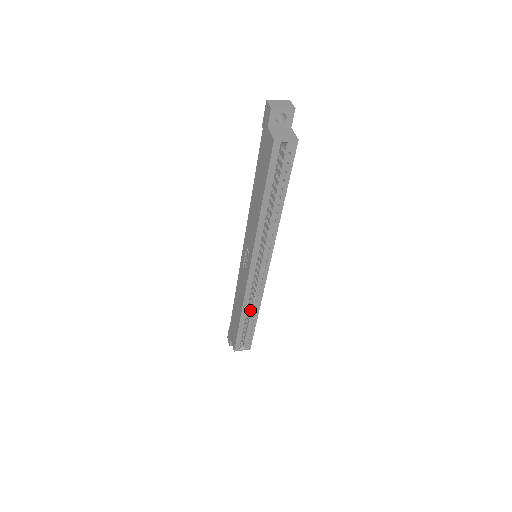
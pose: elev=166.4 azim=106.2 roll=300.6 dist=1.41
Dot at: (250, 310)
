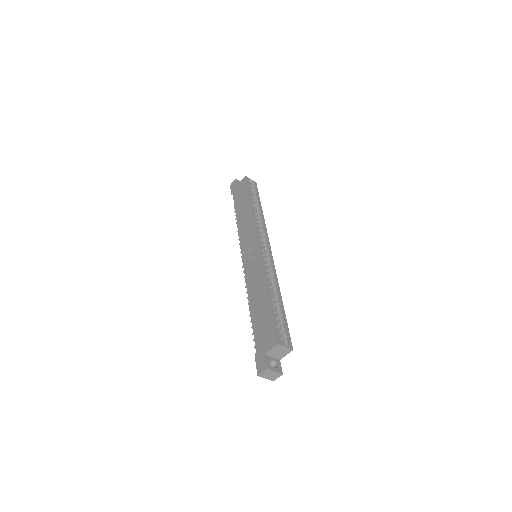
Dot at: occluded
